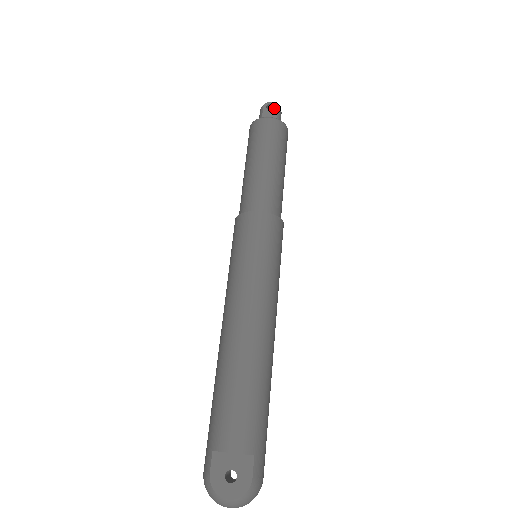
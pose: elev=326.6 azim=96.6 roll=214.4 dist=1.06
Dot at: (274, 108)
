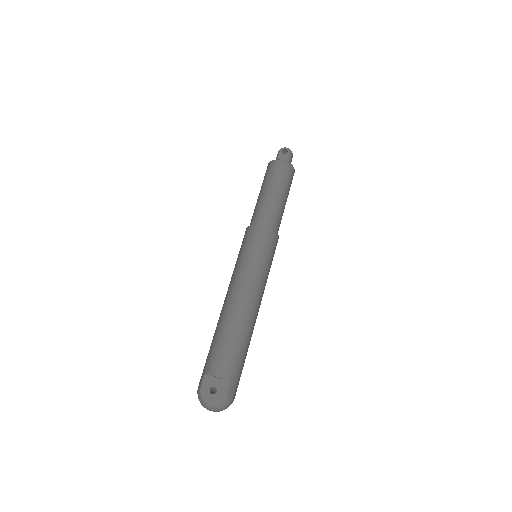
Dot at: (287, 153)
